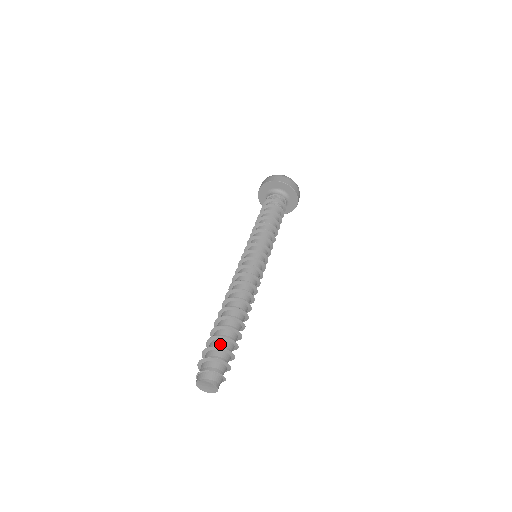
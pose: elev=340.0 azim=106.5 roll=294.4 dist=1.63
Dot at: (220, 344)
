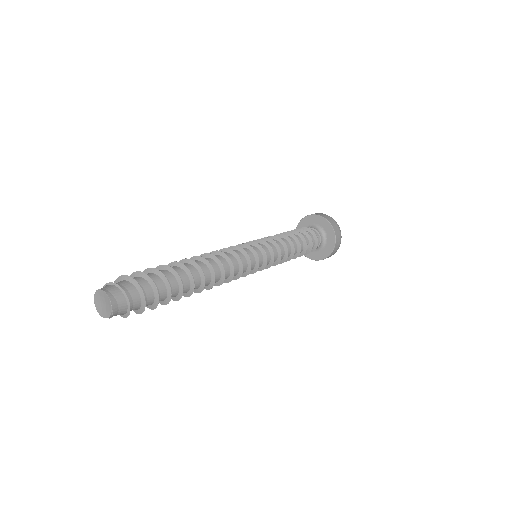
Dot at: occluded
